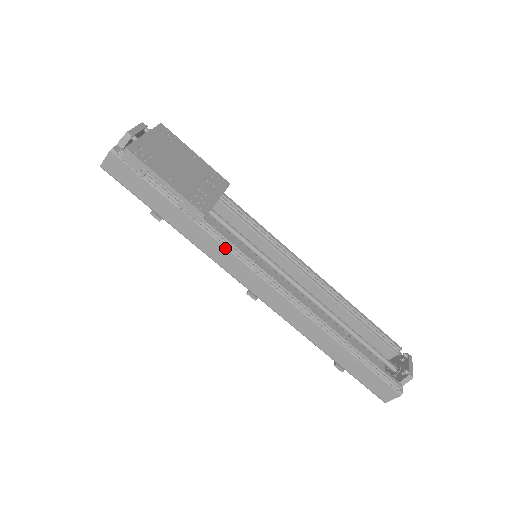
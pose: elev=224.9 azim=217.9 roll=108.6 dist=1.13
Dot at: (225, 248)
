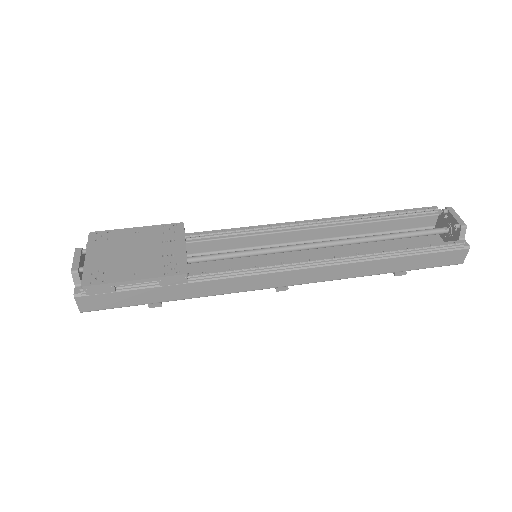
Dot at: (226, 279)
